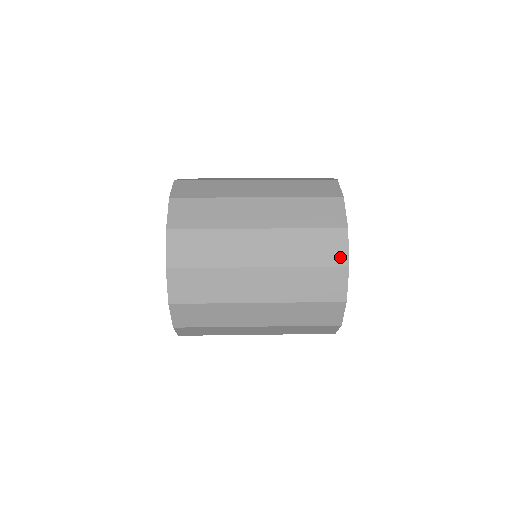
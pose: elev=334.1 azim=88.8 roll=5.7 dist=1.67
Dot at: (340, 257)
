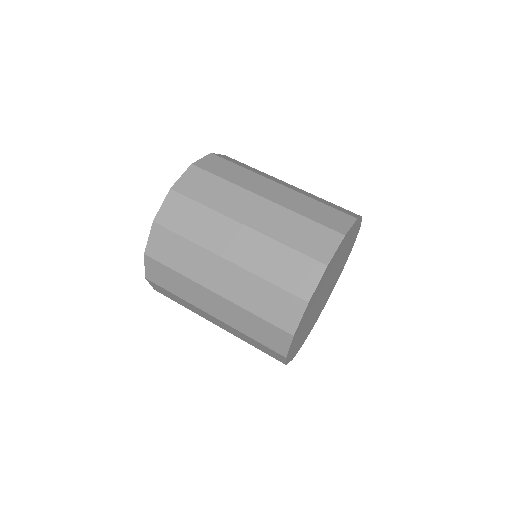
Dot at: (279, 359)
